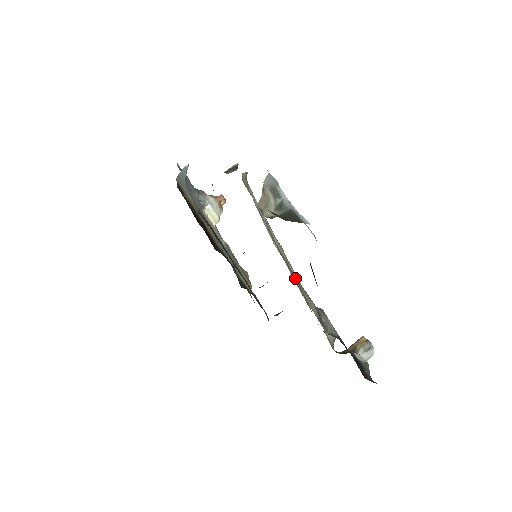
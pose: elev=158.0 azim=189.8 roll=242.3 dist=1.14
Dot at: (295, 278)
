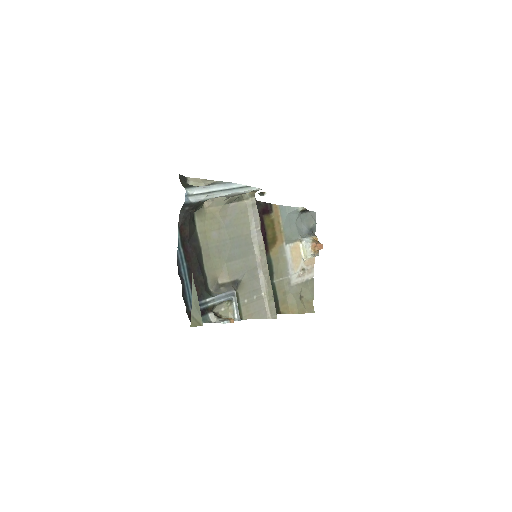
Dot at: (227, 255)
